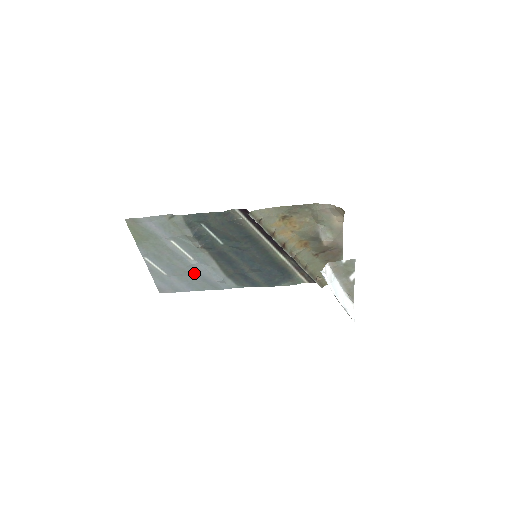
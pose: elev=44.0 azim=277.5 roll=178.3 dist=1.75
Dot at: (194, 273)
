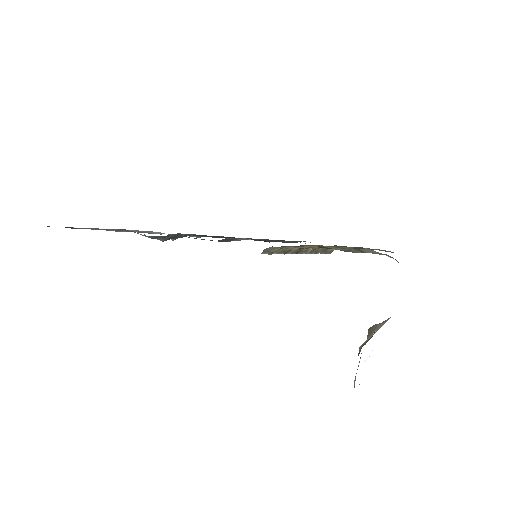
Dot at: occluded
